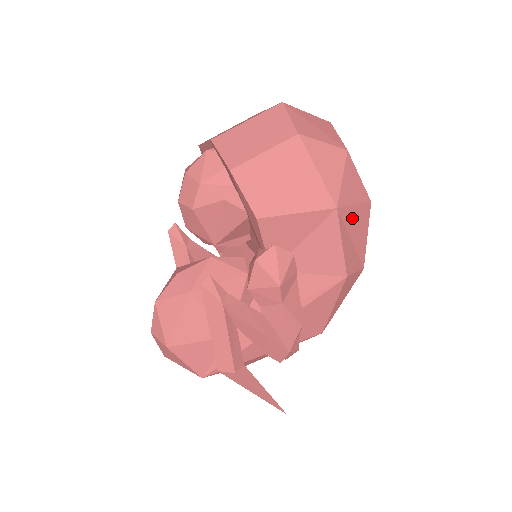
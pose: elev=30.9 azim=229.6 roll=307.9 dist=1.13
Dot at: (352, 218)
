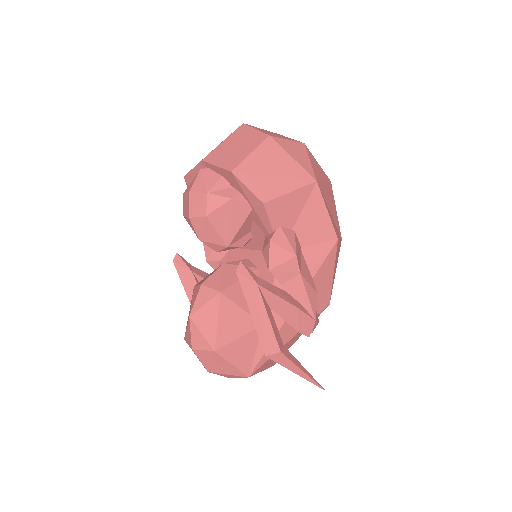
Dot at: (325, 192)
